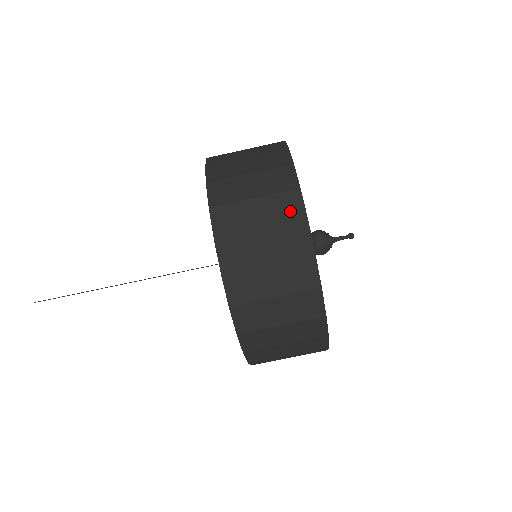
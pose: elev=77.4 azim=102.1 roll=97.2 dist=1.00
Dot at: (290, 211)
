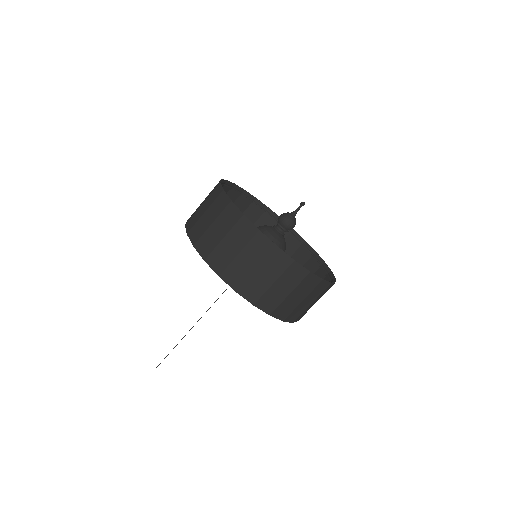
Dot at: occluded
